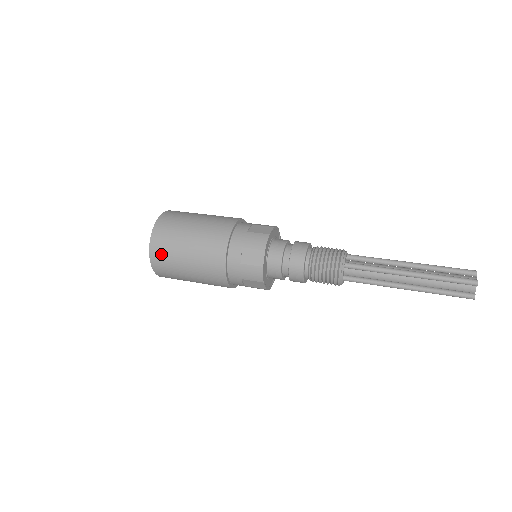
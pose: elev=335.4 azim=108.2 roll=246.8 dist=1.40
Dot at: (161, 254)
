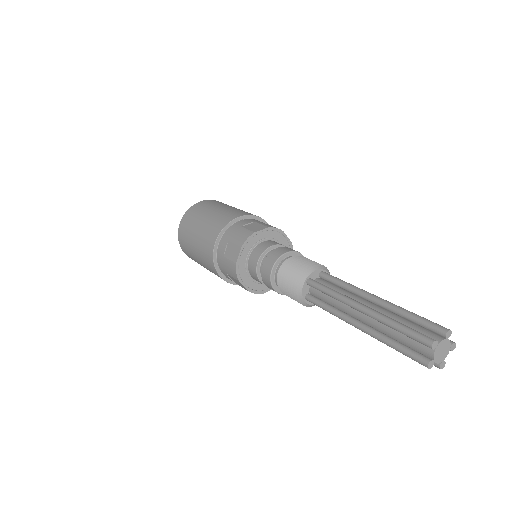
Dot at: (183, 236)
